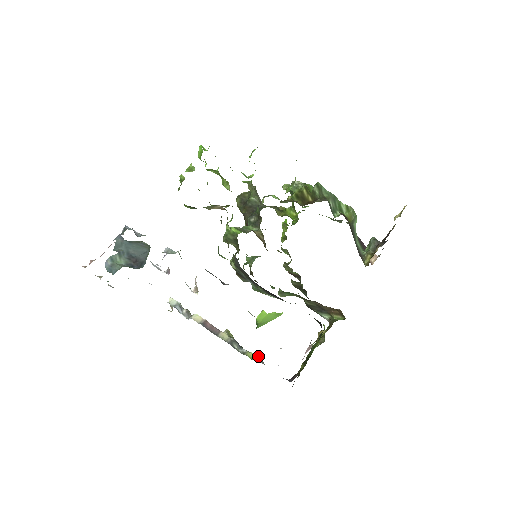
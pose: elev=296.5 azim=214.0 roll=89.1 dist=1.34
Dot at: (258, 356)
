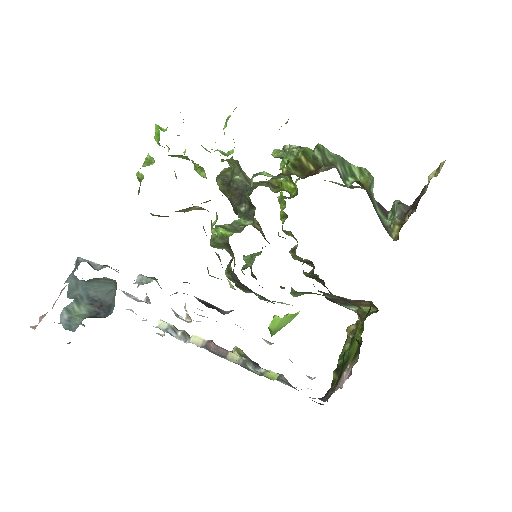
Dot at: (280, 375)
